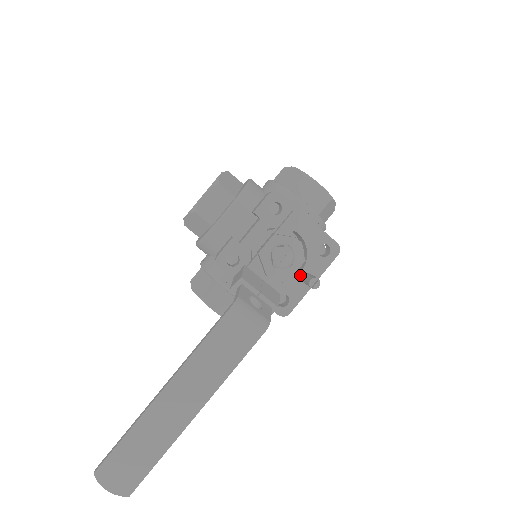
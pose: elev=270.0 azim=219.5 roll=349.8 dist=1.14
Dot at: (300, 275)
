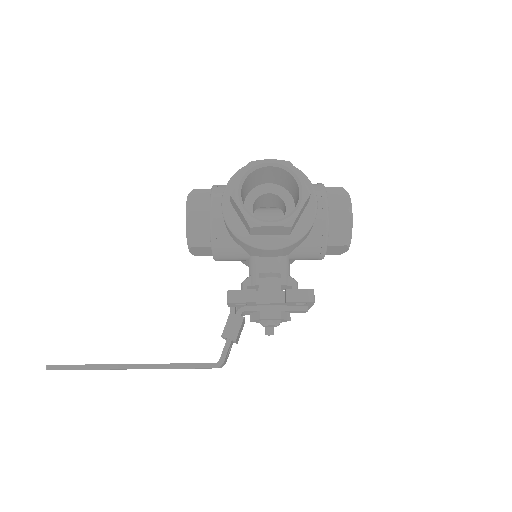
Dot at: occluded
